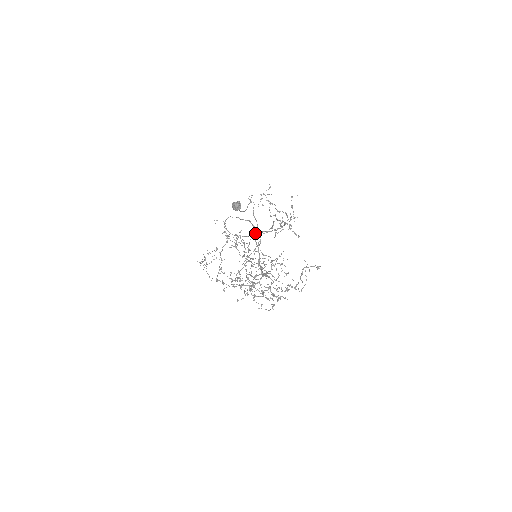
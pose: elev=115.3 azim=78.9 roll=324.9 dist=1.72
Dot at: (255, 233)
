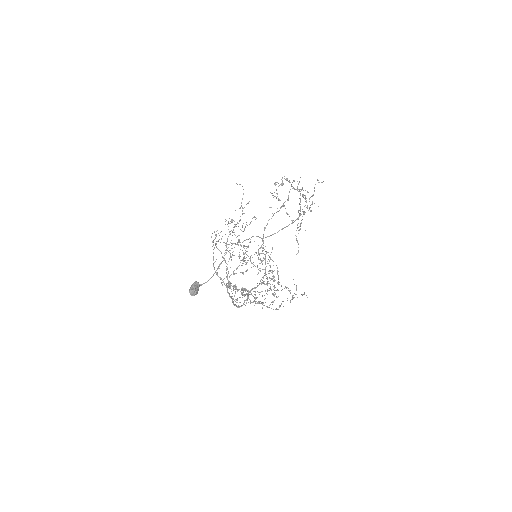
Dot at: (228, 285)
